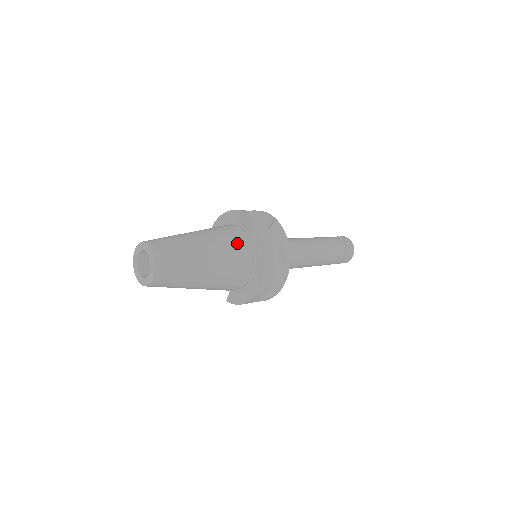
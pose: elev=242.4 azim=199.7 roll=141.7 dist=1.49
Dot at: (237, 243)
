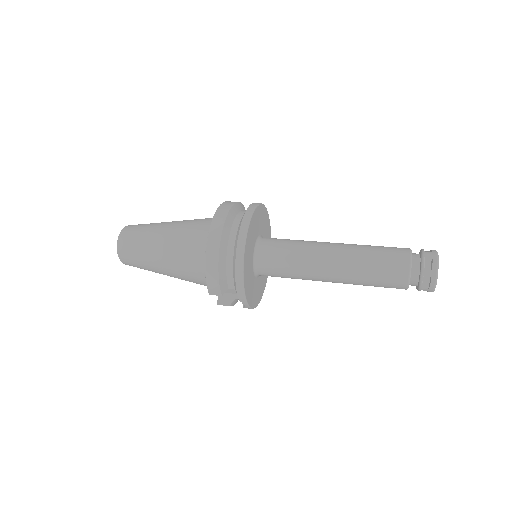
Dot at: occluded
